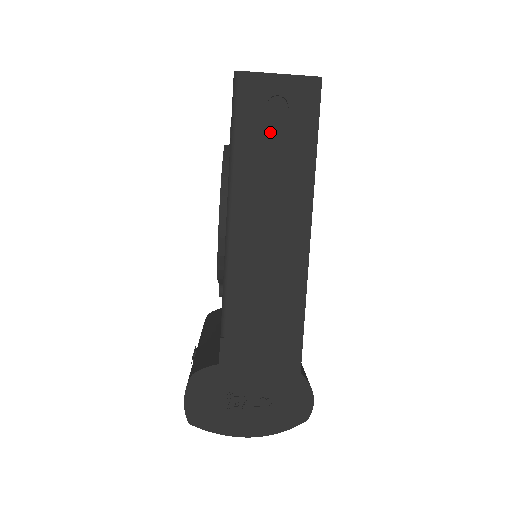
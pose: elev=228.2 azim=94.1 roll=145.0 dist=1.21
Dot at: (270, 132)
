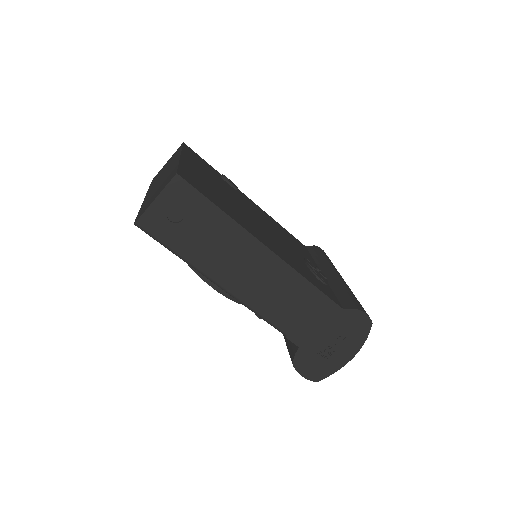
Dot at: (188, 230)
